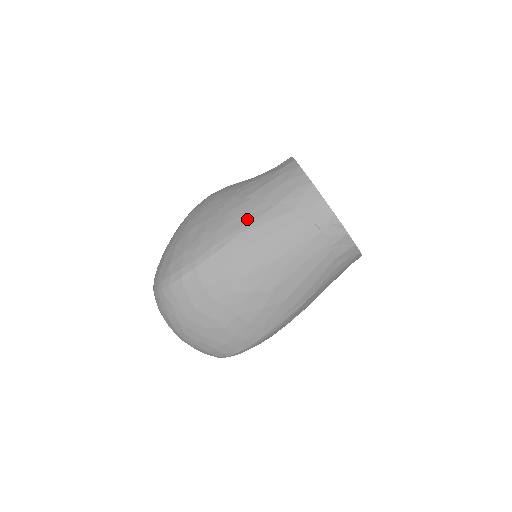
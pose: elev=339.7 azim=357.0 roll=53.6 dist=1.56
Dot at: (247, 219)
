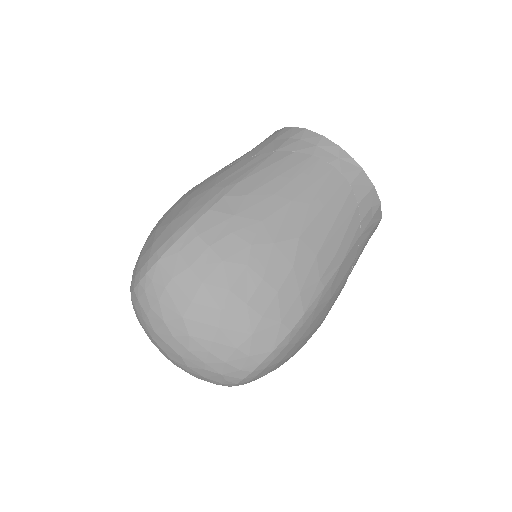
Dot at: (243, 171)
